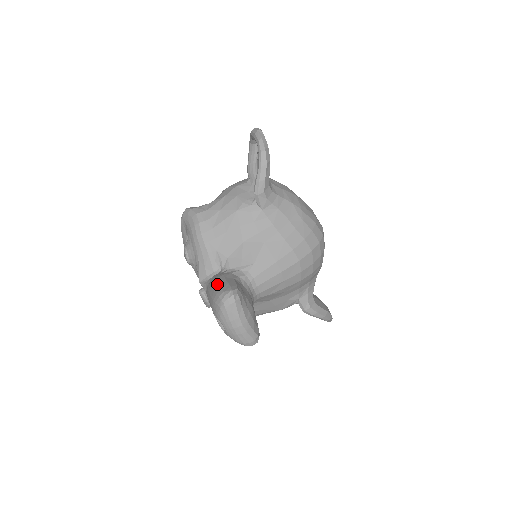
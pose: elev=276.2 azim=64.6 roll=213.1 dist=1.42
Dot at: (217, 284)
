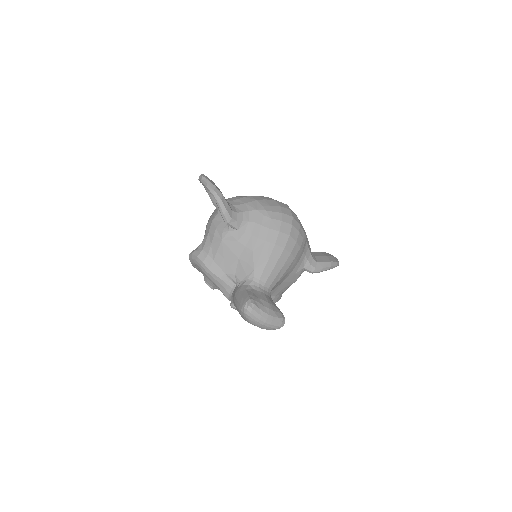
Dot at: (236, 301)
